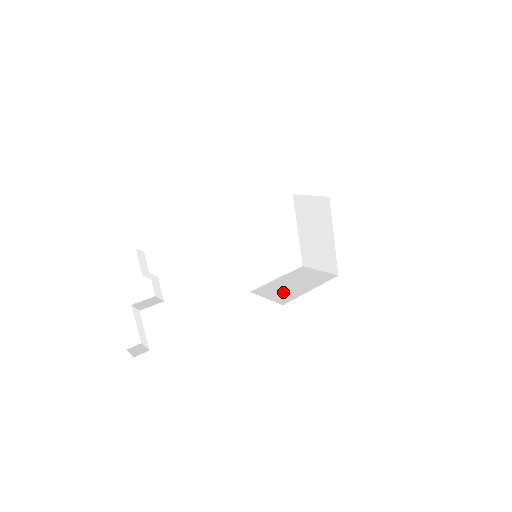
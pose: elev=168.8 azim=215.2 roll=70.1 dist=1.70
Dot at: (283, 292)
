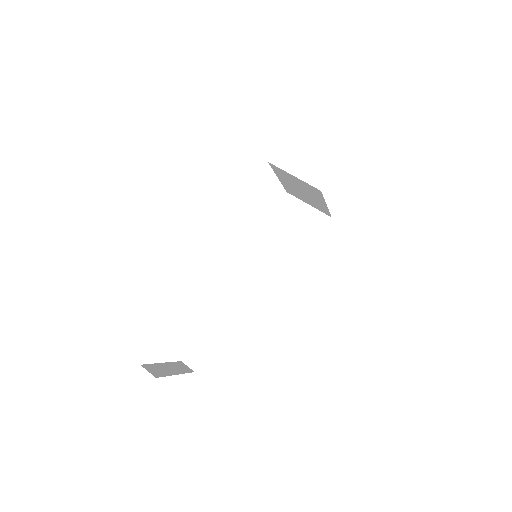
Dot at: (284, 254)
